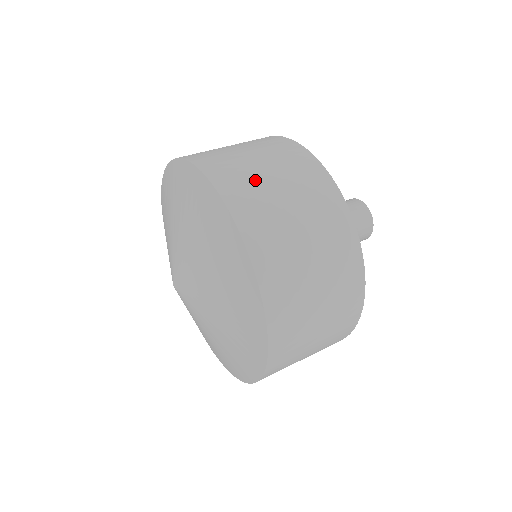
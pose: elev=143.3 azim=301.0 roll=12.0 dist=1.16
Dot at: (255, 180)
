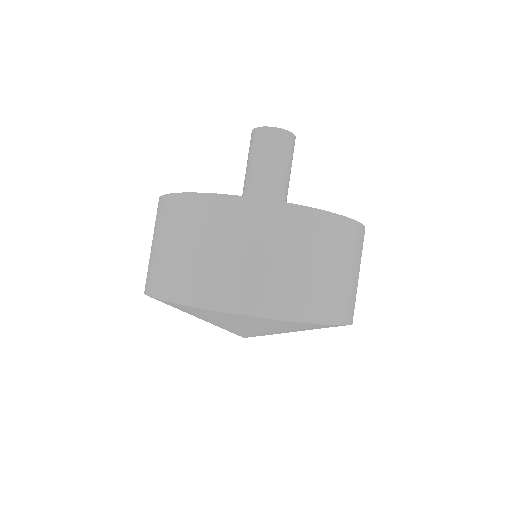
Dot at: (339, 288)
